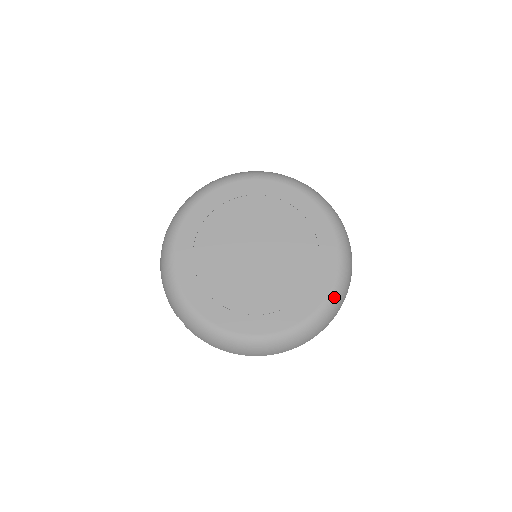
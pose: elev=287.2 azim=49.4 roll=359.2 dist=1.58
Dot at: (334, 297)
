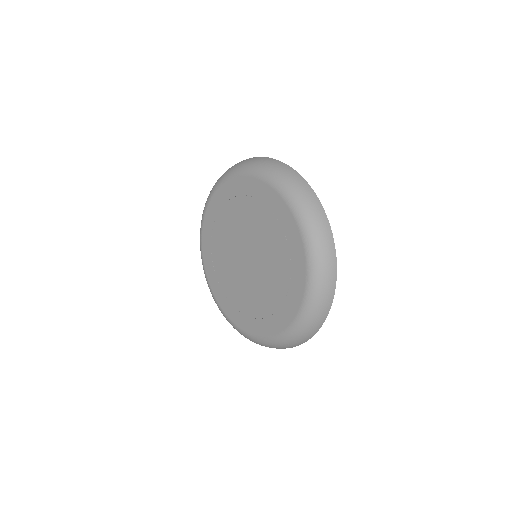
Dot at: (308, 233)
